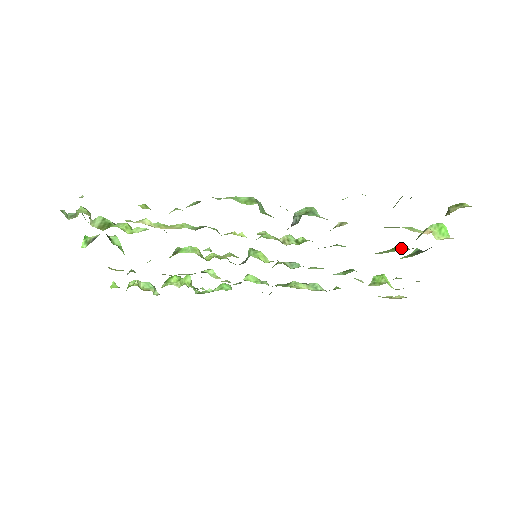
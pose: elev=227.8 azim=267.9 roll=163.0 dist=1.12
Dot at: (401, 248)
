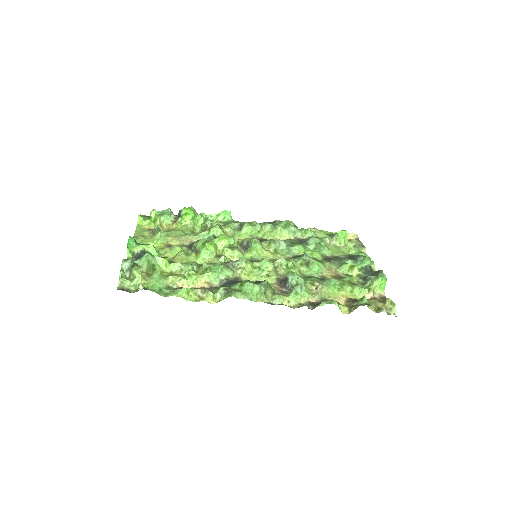
Dot at: (355, 273)
